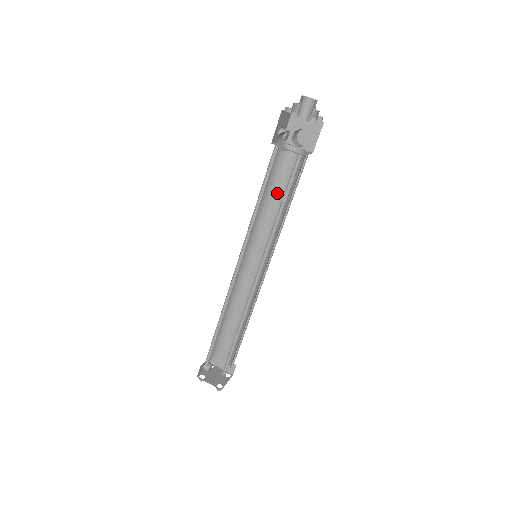
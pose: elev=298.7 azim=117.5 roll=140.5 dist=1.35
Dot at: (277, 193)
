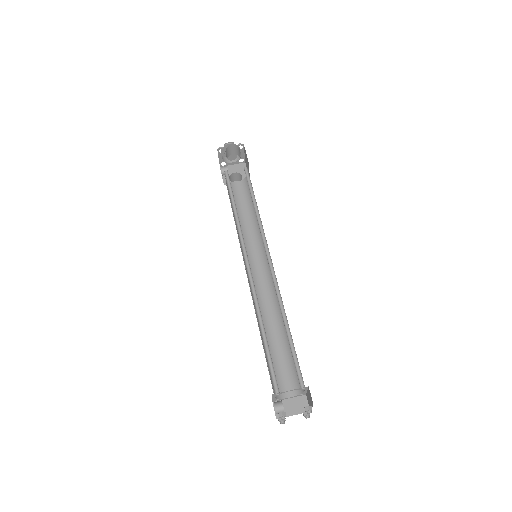
Dot at: (241, 214)
